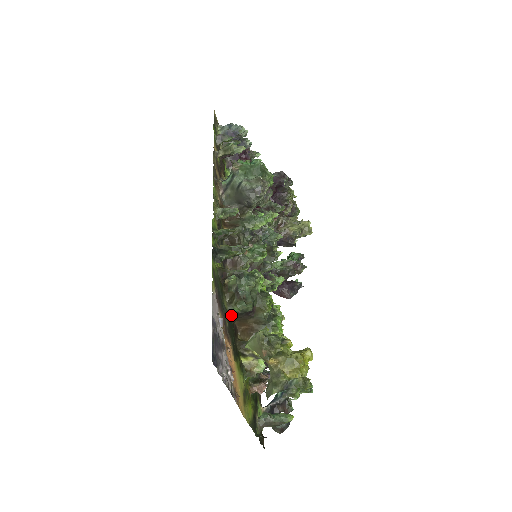
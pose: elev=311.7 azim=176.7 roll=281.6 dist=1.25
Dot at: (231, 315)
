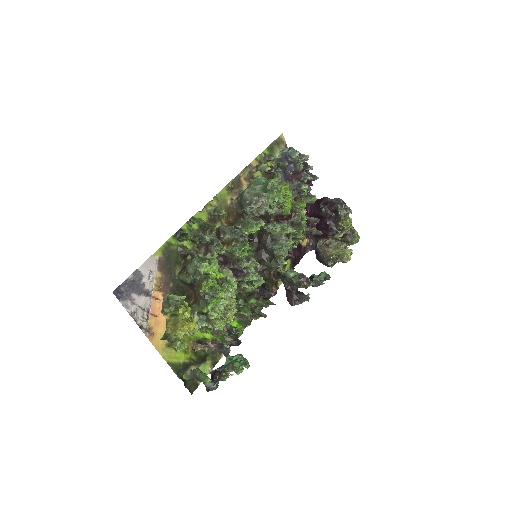
Dot at: (181, 282)
